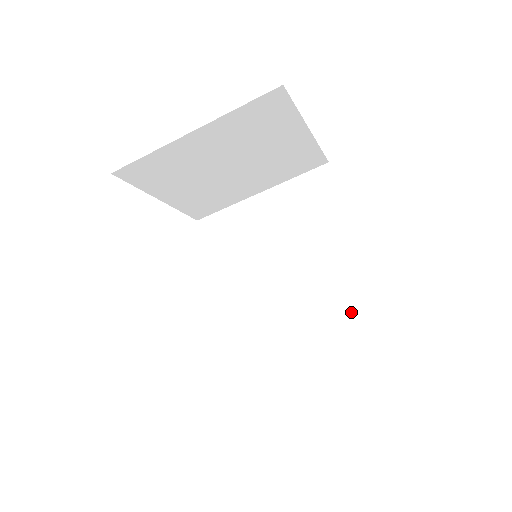
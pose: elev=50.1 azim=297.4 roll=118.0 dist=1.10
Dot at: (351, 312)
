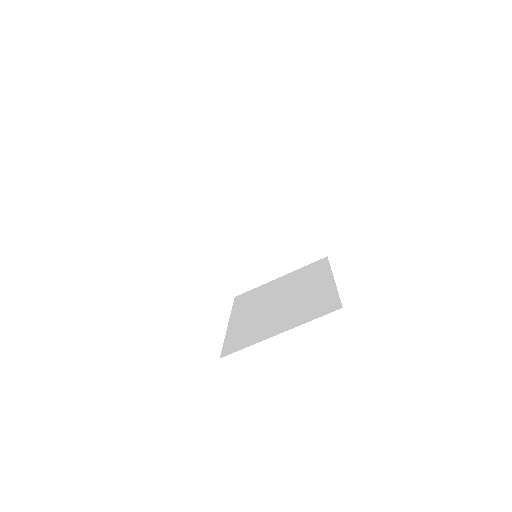
Dot at: (318, 306)
